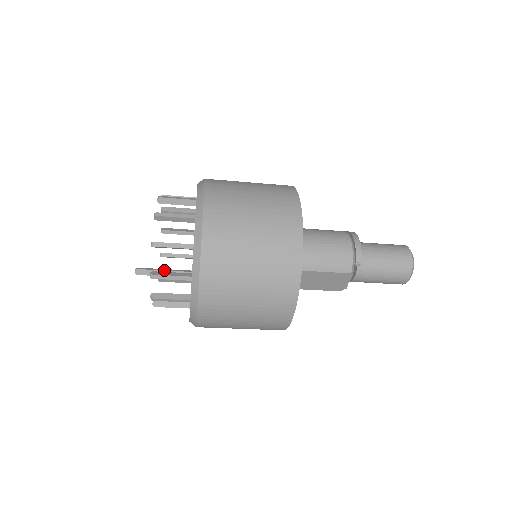
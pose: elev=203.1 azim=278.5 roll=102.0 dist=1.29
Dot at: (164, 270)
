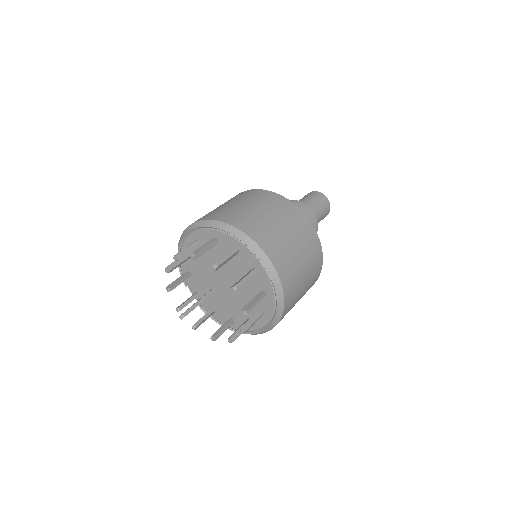
Dot at: occluded
